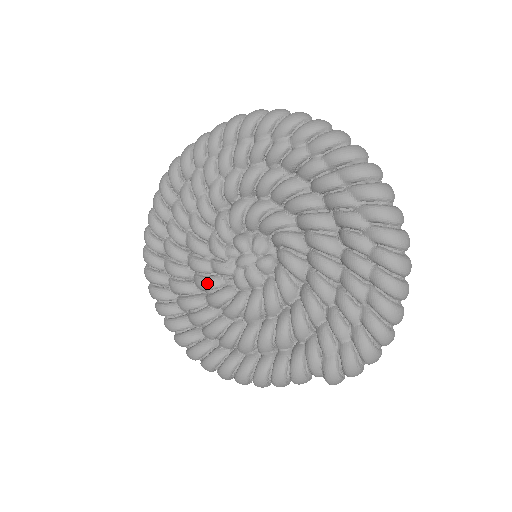
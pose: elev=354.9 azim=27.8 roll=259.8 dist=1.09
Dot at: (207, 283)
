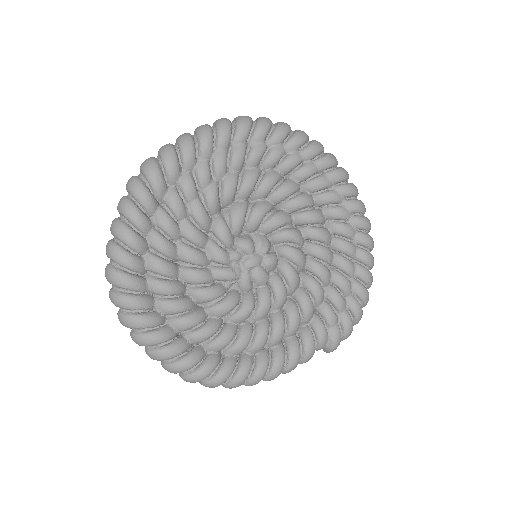
Dot at: (214, 292)
